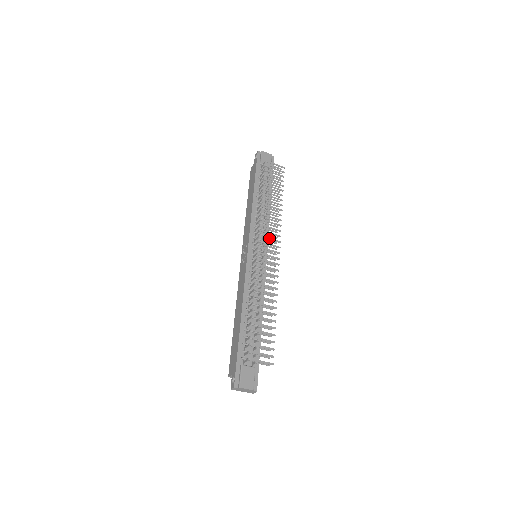
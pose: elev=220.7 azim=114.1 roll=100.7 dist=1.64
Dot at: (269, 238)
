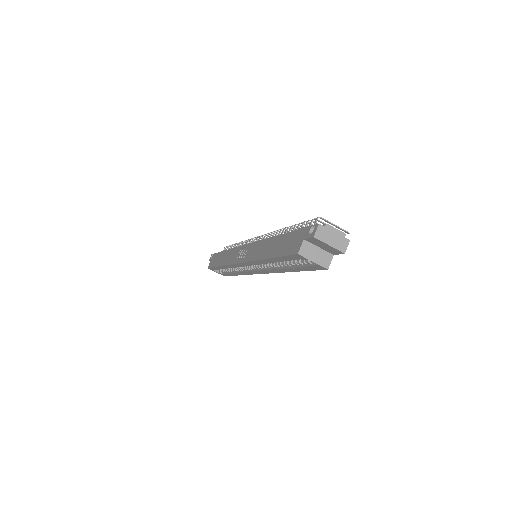
Dot at: occluded
